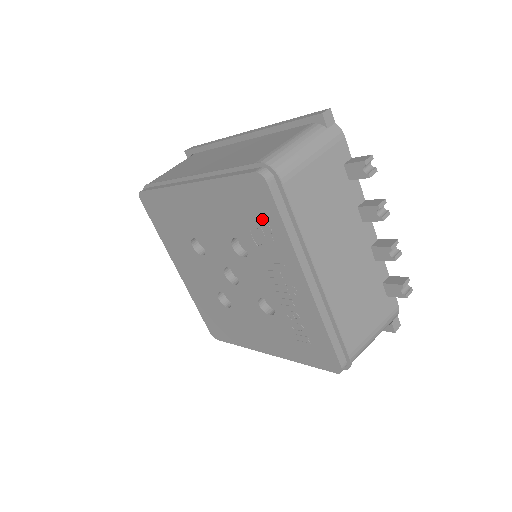
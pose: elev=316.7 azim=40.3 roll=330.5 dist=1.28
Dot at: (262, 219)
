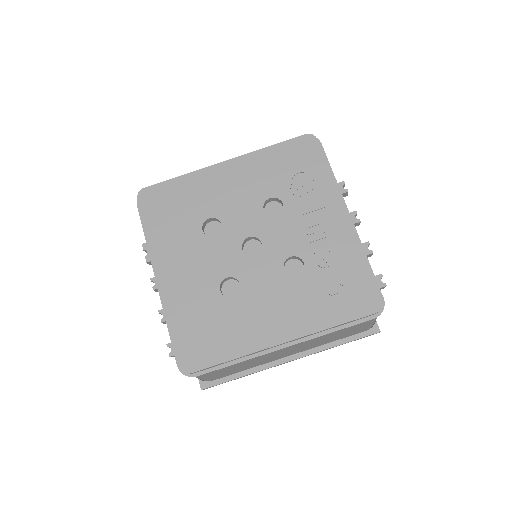
Dot at: (307, 169)
